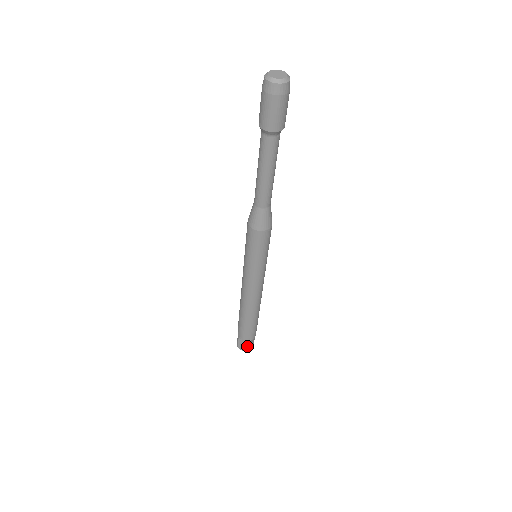
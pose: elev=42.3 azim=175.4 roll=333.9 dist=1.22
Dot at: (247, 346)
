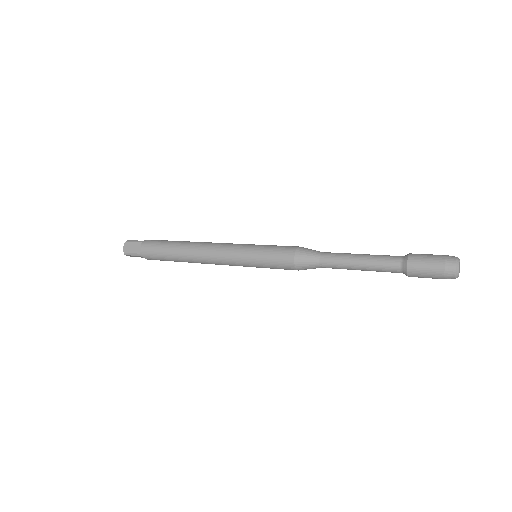
Dot at: (141, 257)
